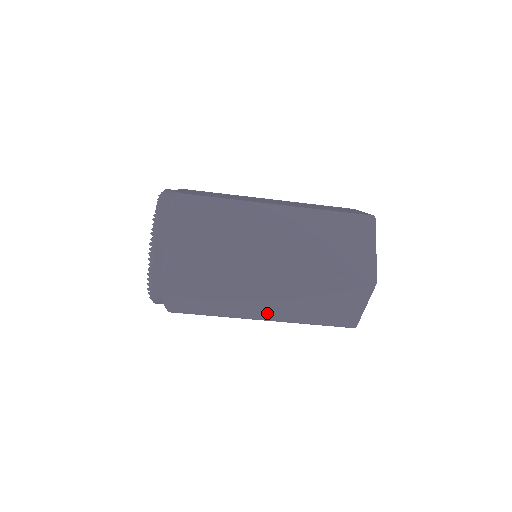
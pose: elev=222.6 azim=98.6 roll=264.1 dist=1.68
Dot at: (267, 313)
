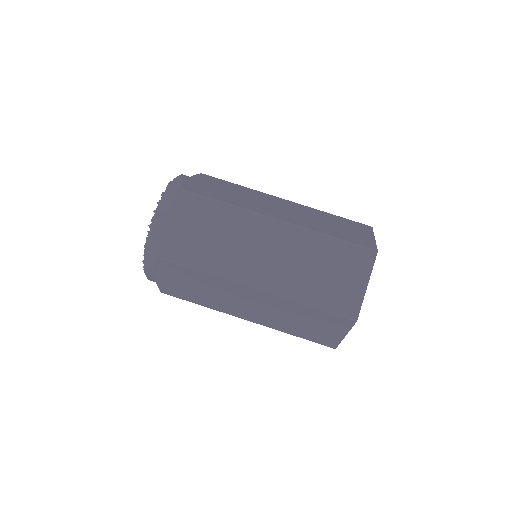
Dot at: (282, 217)
